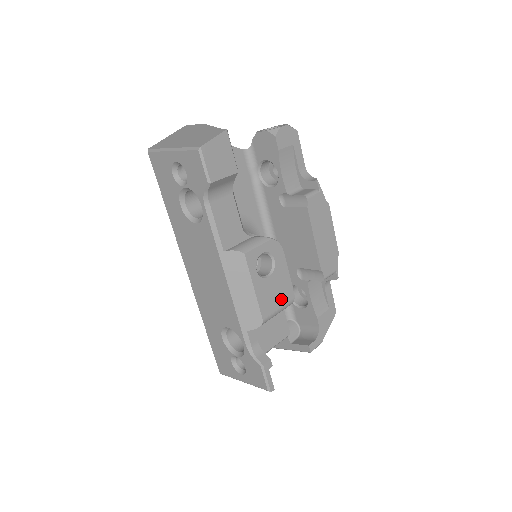
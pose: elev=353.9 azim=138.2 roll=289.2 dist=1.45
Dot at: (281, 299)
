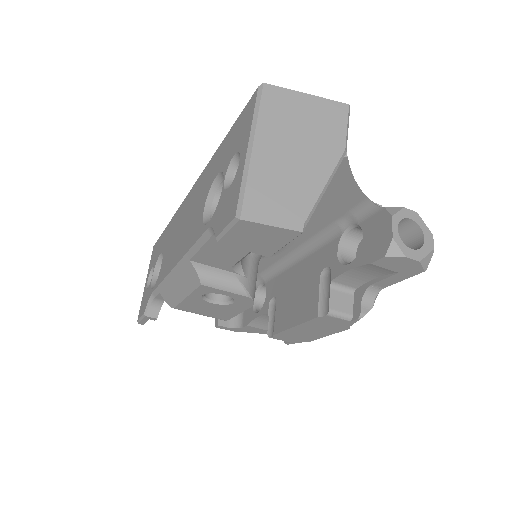
Dot at: (210, 314)
